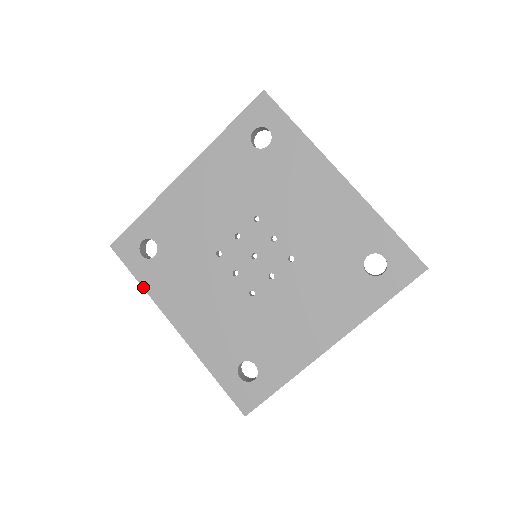
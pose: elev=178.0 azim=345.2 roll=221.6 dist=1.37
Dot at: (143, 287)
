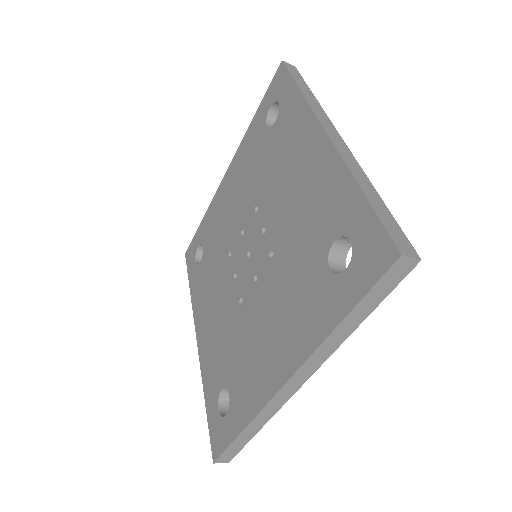
Dot at: (191, 294)
